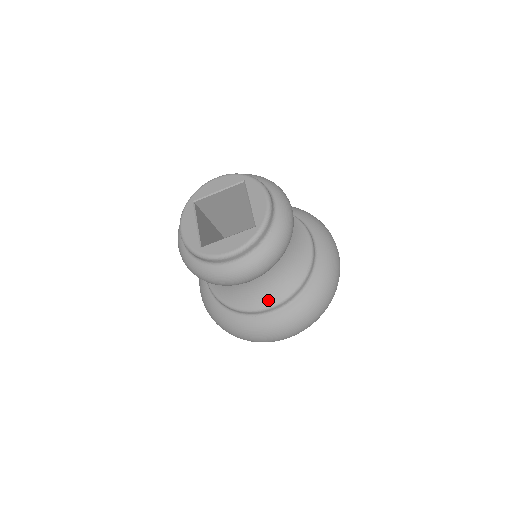
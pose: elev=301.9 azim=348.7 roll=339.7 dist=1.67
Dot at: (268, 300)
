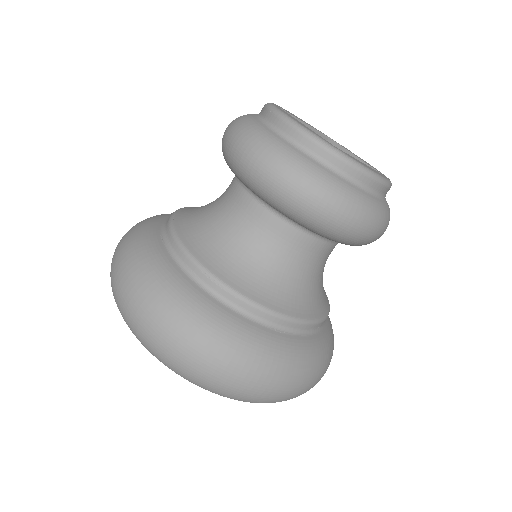
Dot at: (307, 308)
